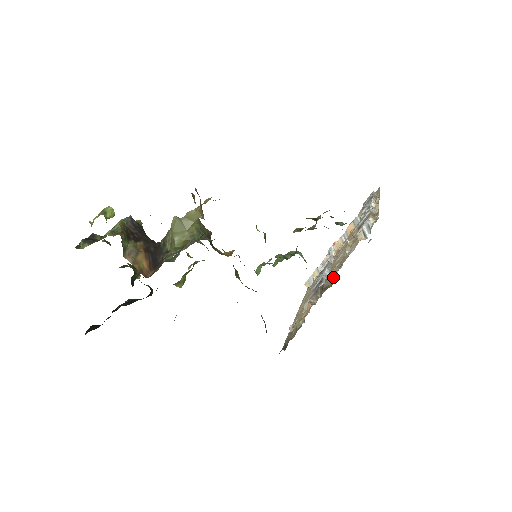
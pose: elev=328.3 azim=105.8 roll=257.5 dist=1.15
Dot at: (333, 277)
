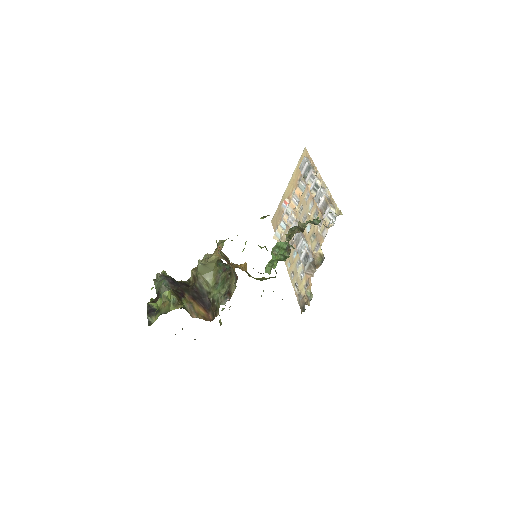
Dot at: (319, 255)
